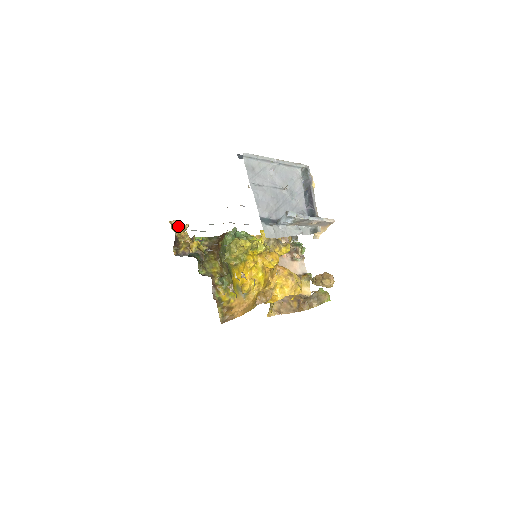
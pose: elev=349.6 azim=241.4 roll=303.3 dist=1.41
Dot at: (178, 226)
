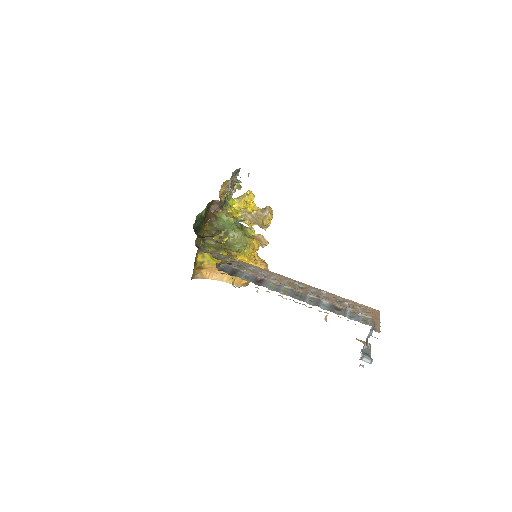
Dot at: (221, 233)
